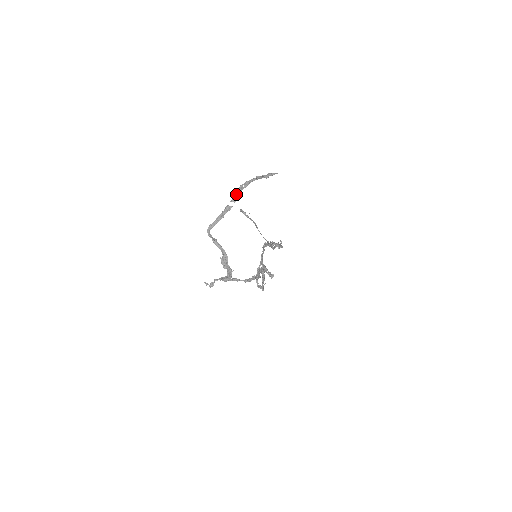
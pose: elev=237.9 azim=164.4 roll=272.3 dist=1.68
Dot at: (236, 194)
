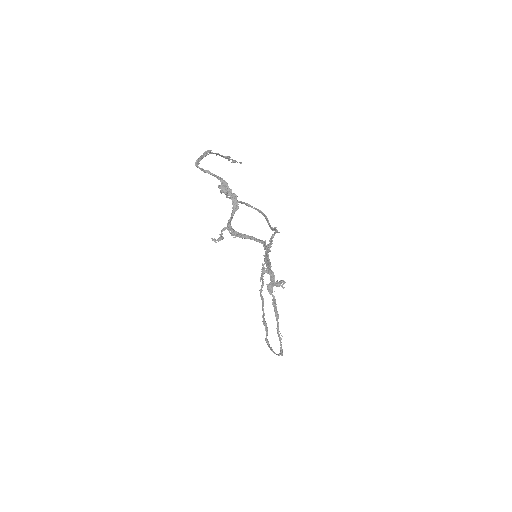
Dot at: occluded
